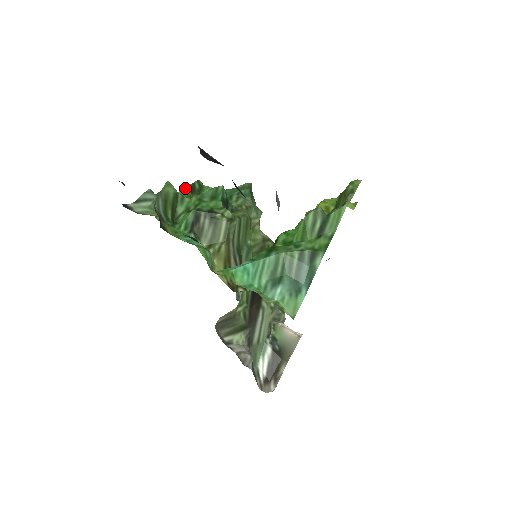
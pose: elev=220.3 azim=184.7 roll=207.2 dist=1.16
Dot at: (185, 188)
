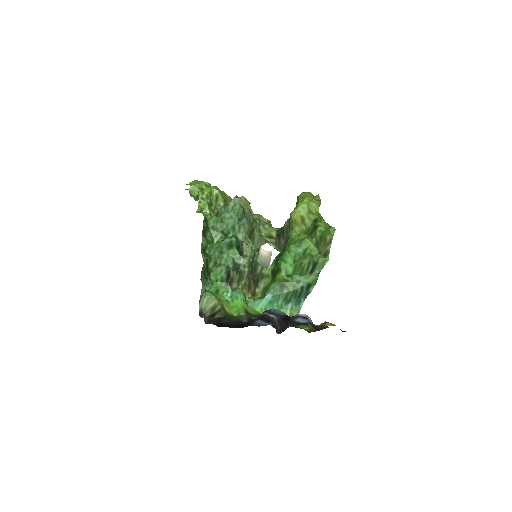
Dot at: (203, 240)
